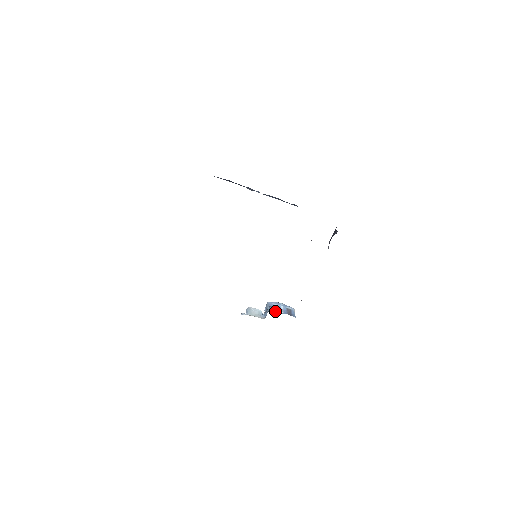
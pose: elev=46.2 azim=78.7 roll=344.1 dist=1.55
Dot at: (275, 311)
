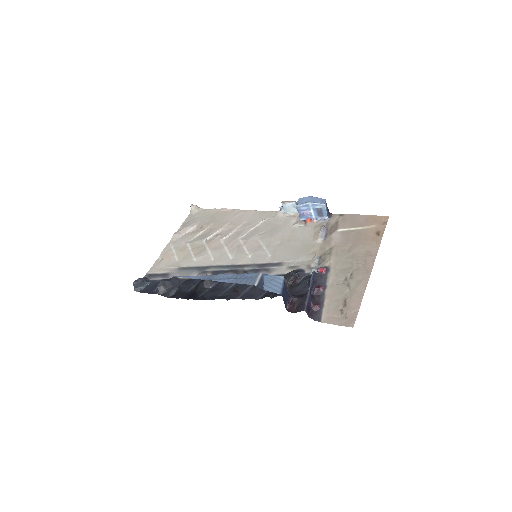
Dot at: (305, 218)
